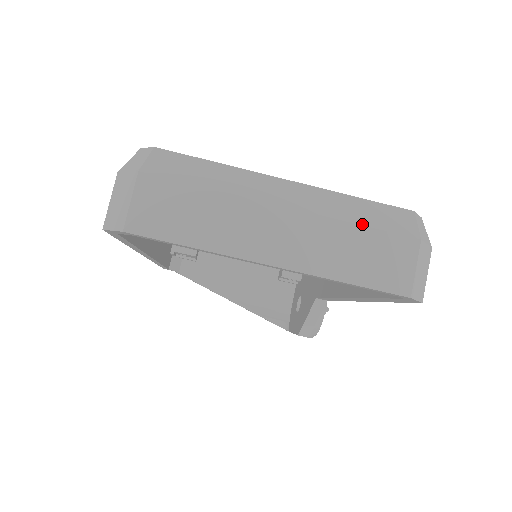
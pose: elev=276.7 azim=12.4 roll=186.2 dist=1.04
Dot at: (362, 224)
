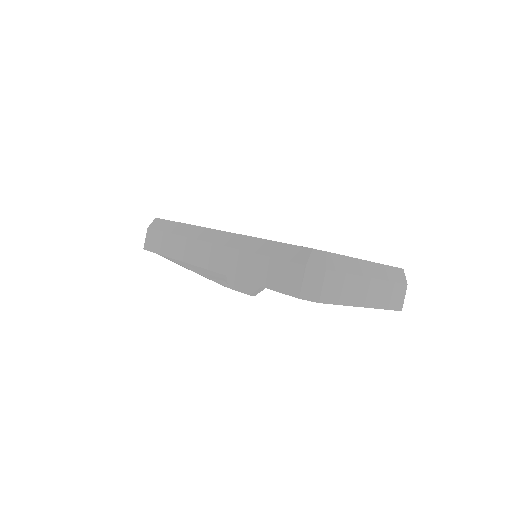
Dot at: (393, 281)
